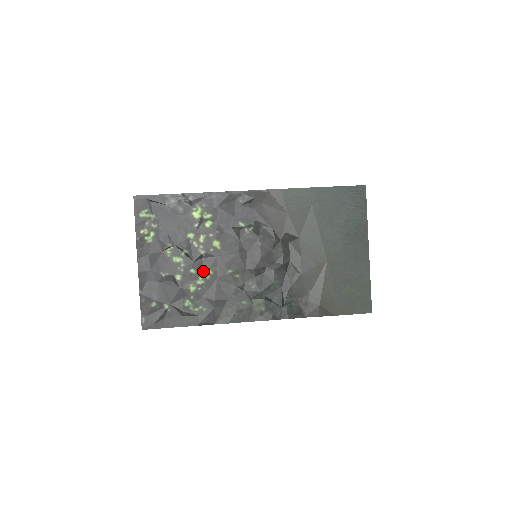
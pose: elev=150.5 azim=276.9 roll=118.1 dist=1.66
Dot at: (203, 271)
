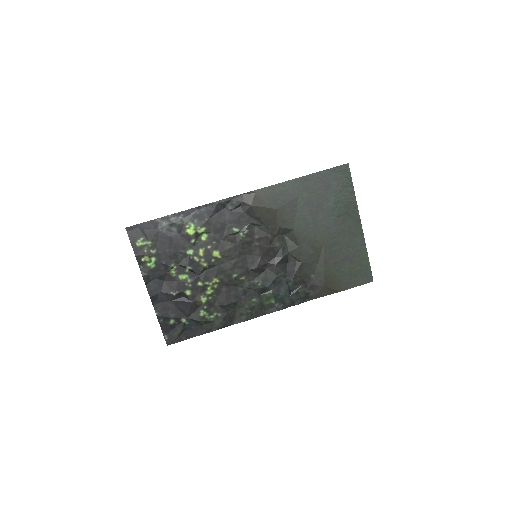
Dot at: (210, 281)
